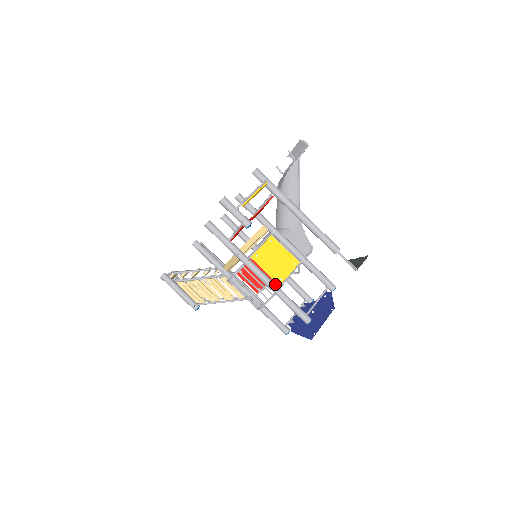
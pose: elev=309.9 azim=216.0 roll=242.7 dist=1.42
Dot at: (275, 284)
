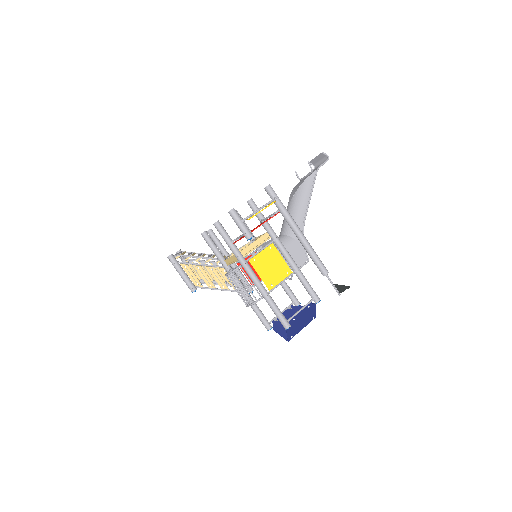
Dot at: (265, 289)
